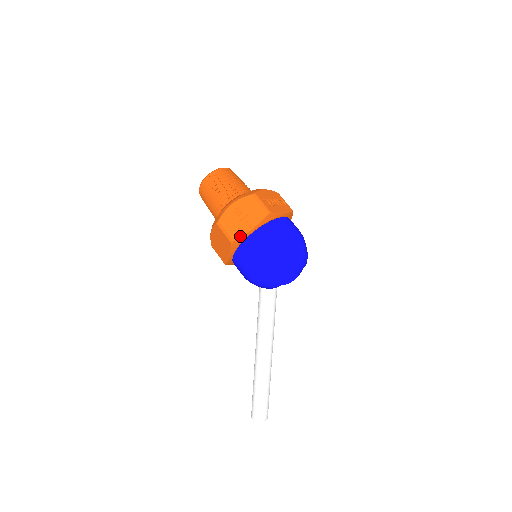
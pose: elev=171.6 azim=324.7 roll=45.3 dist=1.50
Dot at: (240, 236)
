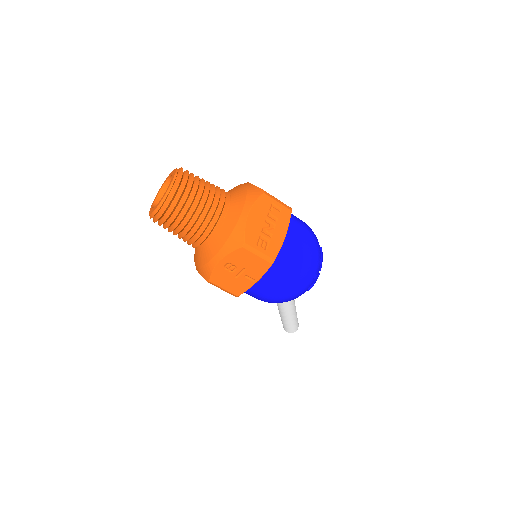
Dot at: (245, 291)
